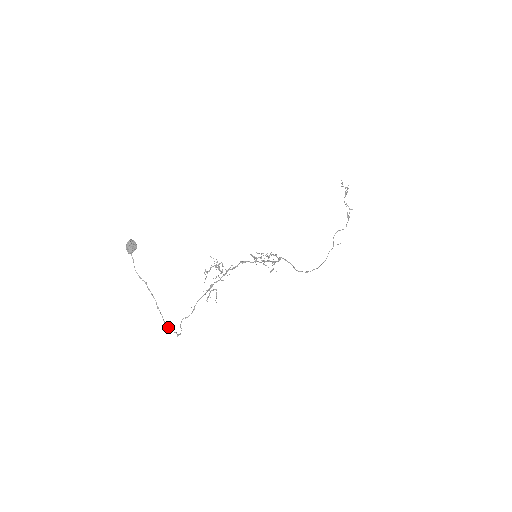
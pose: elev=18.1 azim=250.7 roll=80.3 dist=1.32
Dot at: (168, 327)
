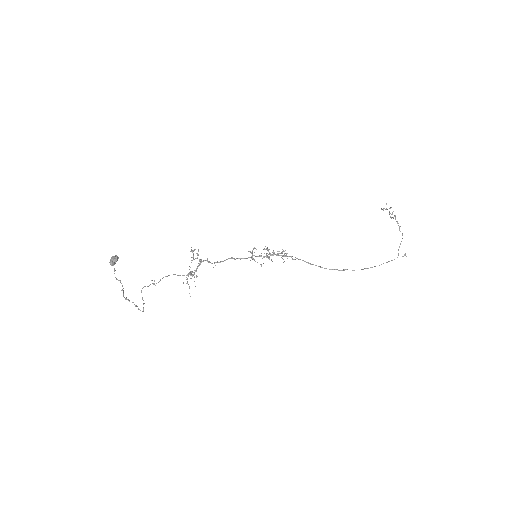
Dot at: (126, 299)
